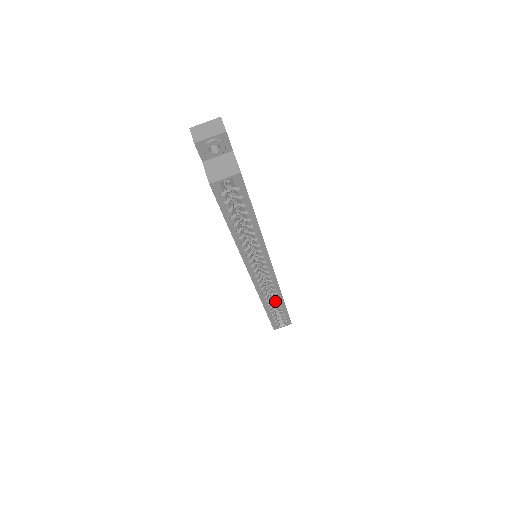
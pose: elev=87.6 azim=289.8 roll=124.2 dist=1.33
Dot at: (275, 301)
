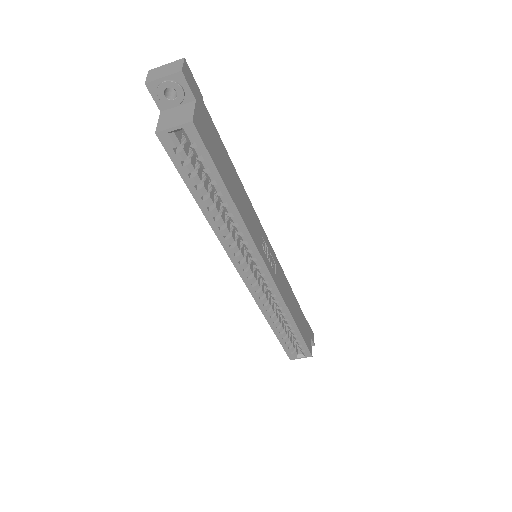
Dot at: (284, 320)
